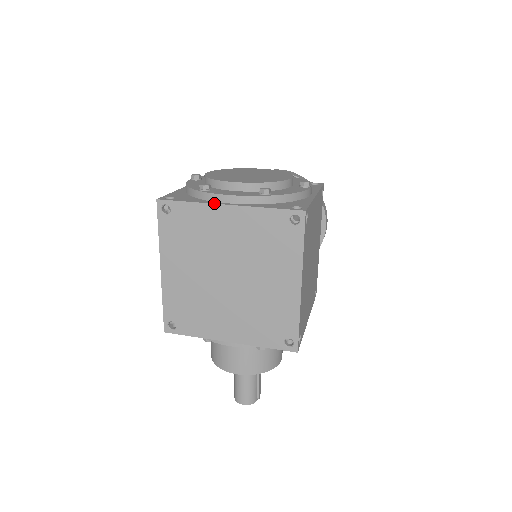
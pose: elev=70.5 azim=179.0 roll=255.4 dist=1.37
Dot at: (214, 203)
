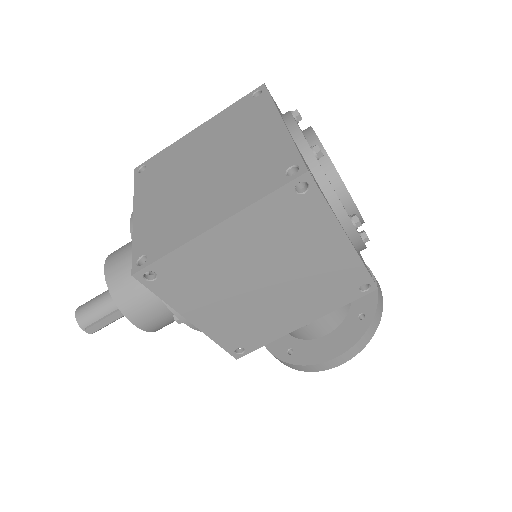
Dot at: occluded
